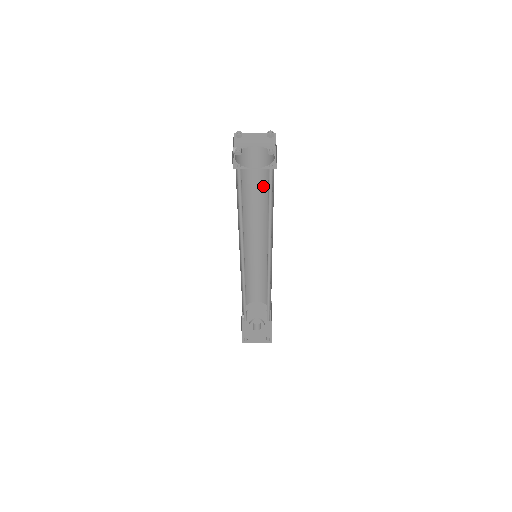
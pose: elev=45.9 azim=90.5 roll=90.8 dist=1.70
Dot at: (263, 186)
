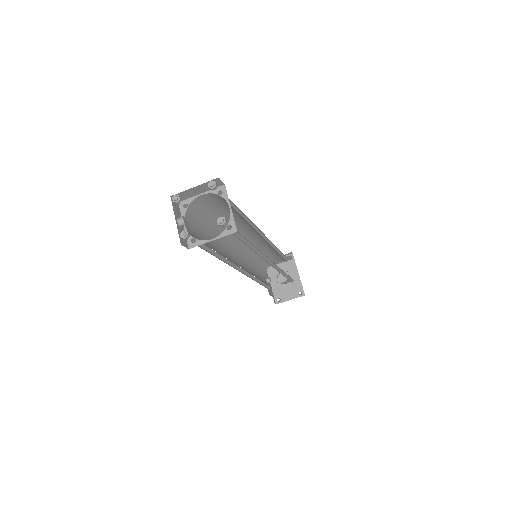
Dot at: (232, 212)
